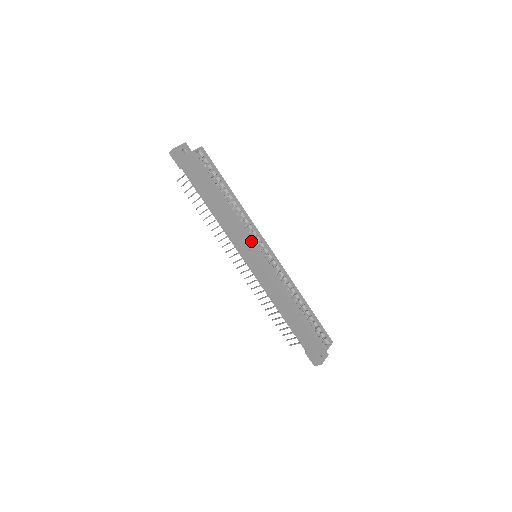
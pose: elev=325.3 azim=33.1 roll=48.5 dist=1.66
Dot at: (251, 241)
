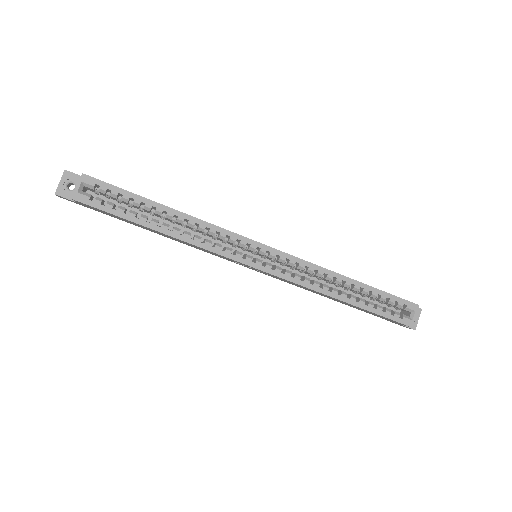
Dot at: occluded
